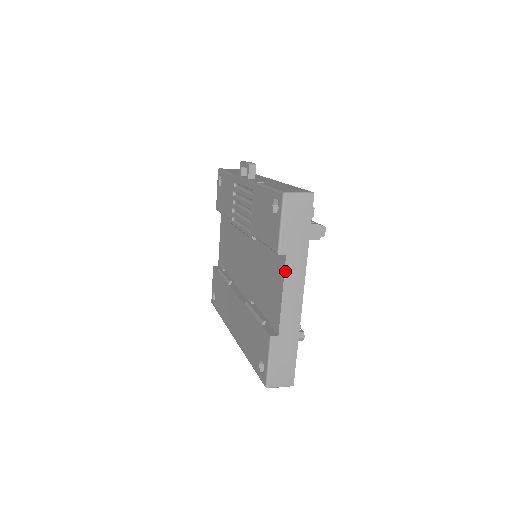
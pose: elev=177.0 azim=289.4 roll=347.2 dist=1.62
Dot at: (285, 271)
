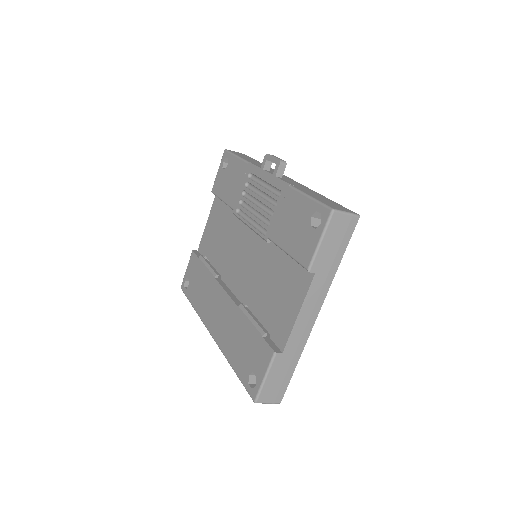
Dot at: (309, 289)
